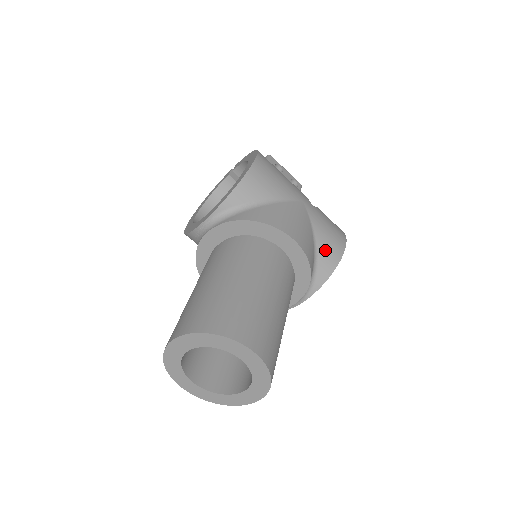
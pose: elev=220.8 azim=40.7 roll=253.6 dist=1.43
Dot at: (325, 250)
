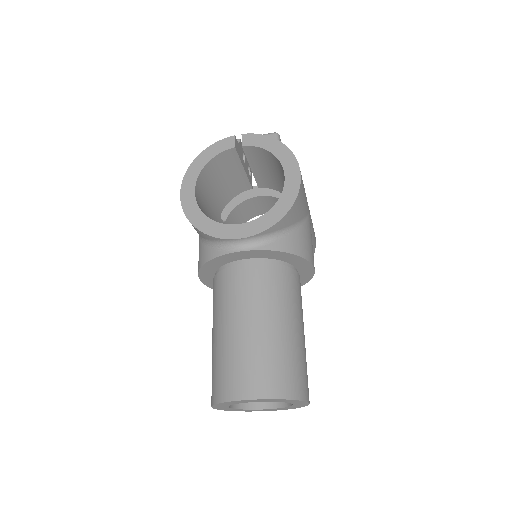
Dot at: occluded
